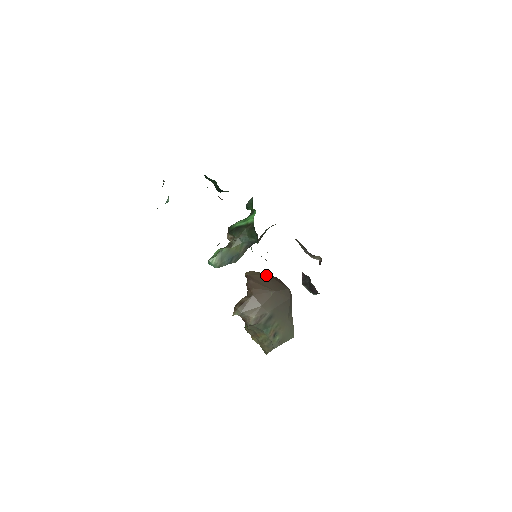
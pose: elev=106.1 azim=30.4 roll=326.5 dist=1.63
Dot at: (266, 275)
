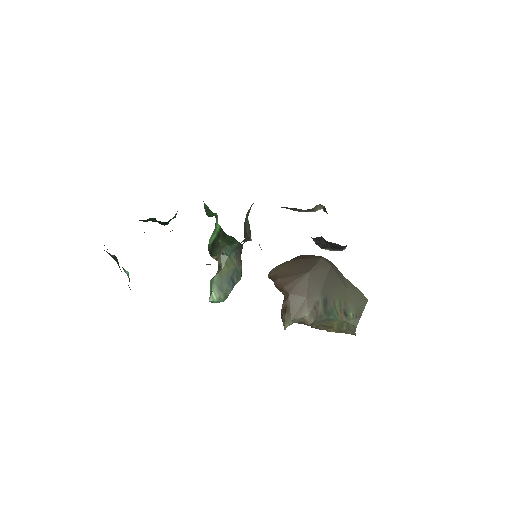
Dot at: (289, 262)
